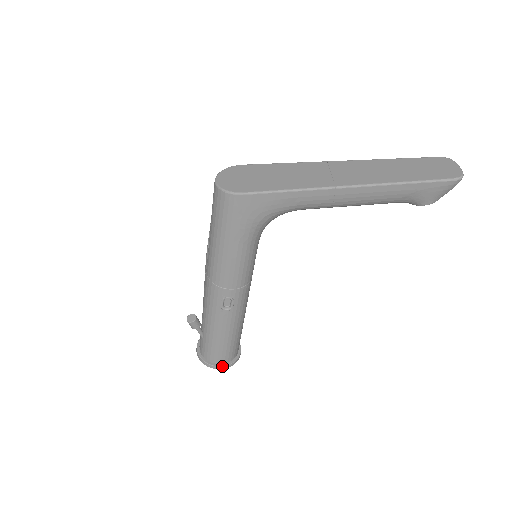
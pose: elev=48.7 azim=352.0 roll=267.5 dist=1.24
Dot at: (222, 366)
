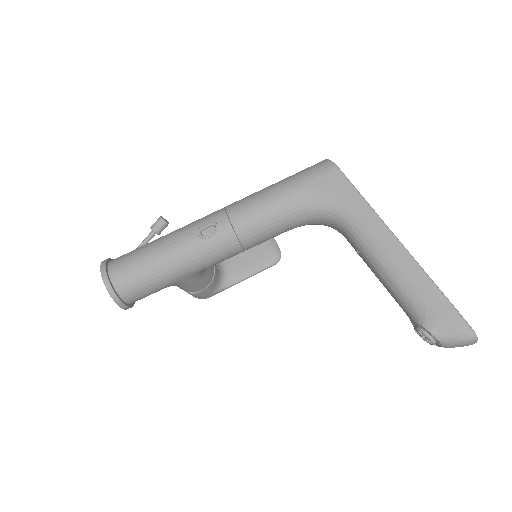
Dot at: (109, 280)
